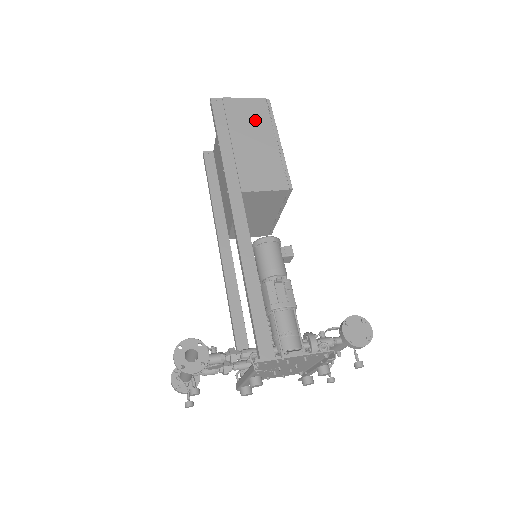
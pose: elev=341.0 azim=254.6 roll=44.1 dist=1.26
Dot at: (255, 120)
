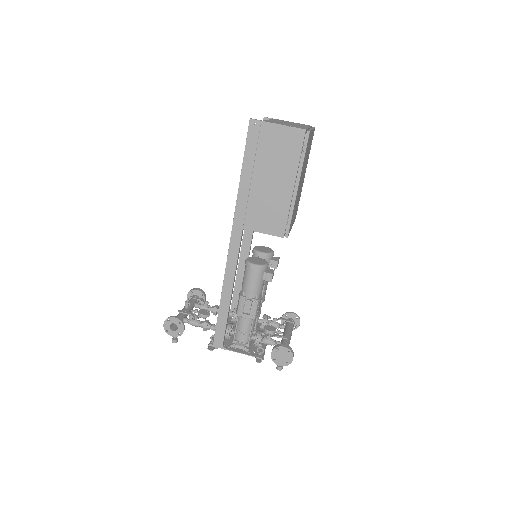
Dot at: (283, 157)
